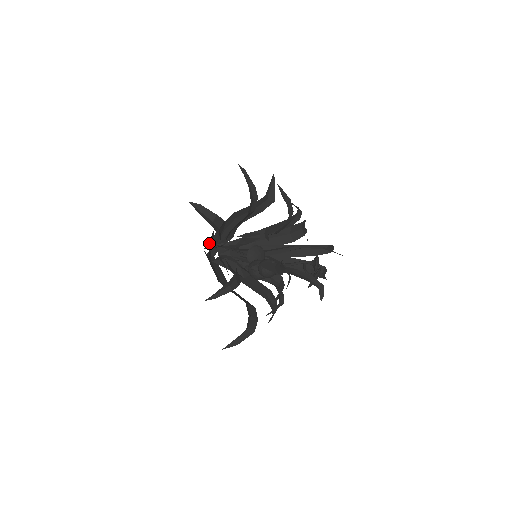
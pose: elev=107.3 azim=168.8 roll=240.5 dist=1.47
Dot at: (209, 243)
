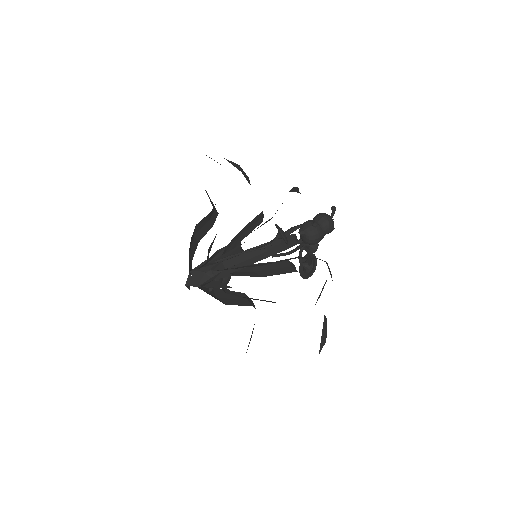
Dot at: occluded
